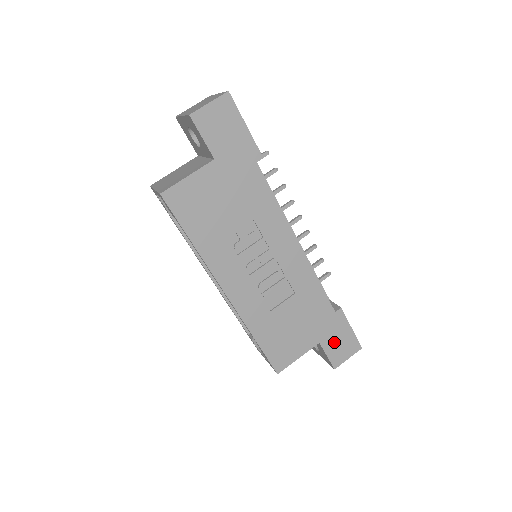
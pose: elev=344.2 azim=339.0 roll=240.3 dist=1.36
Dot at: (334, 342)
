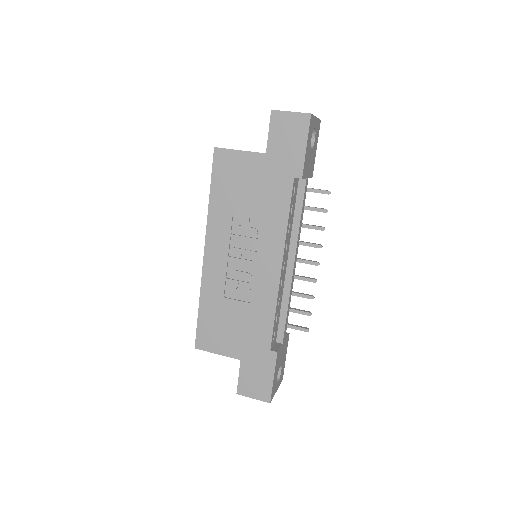
Dot at: (252, 372)
